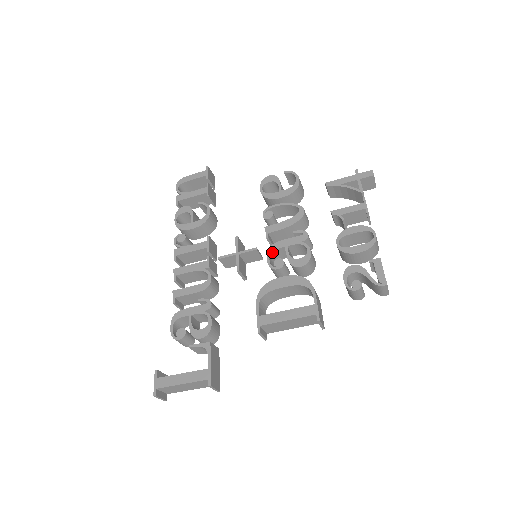
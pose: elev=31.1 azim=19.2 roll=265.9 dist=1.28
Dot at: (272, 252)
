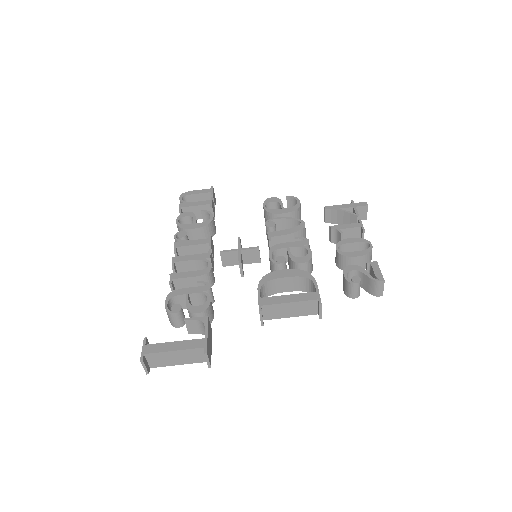
Dot at: (274, 251)
